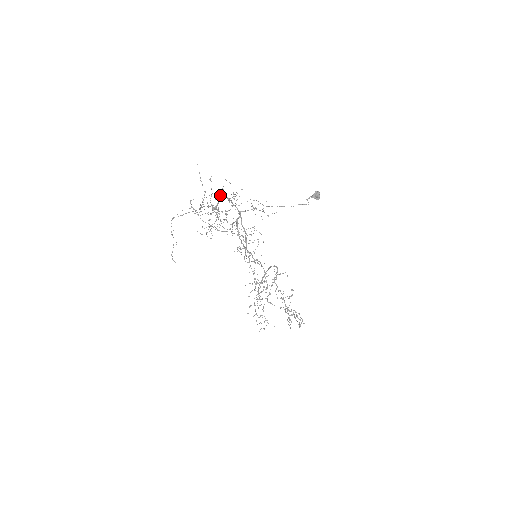
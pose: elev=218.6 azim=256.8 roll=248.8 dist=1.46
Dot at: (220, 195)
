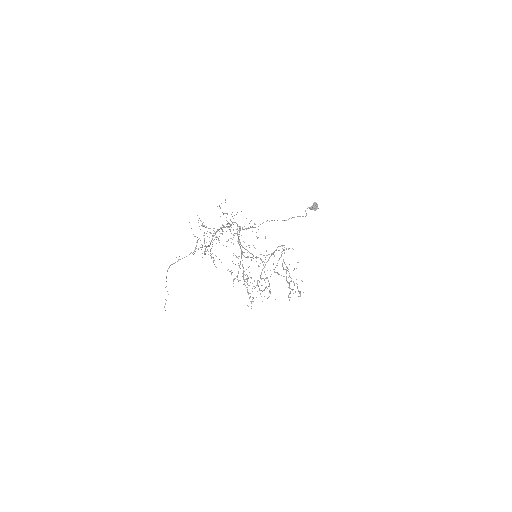
Dot at: (210, 242)
